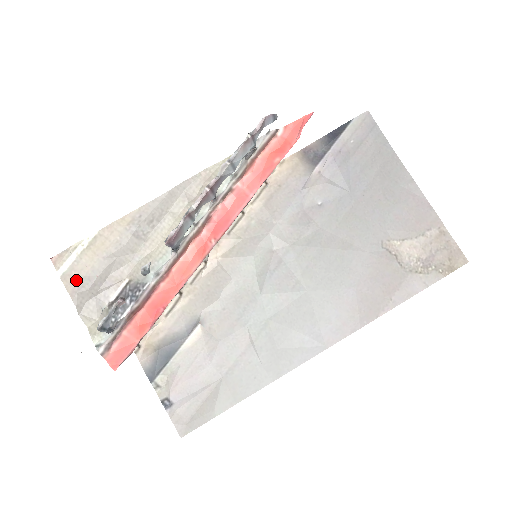
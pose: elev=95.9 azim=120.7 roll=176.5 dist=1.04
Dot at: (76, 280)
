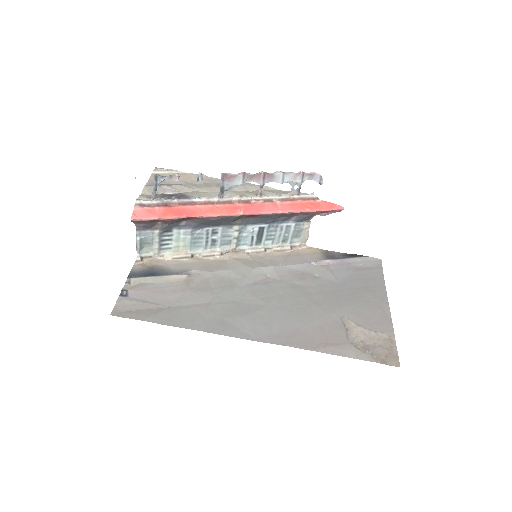
Dot at: occluded
